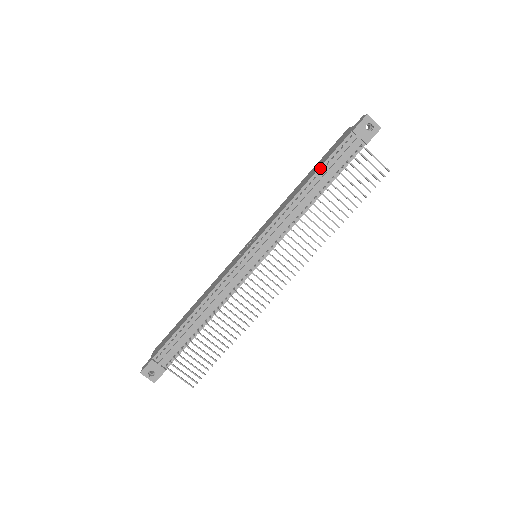
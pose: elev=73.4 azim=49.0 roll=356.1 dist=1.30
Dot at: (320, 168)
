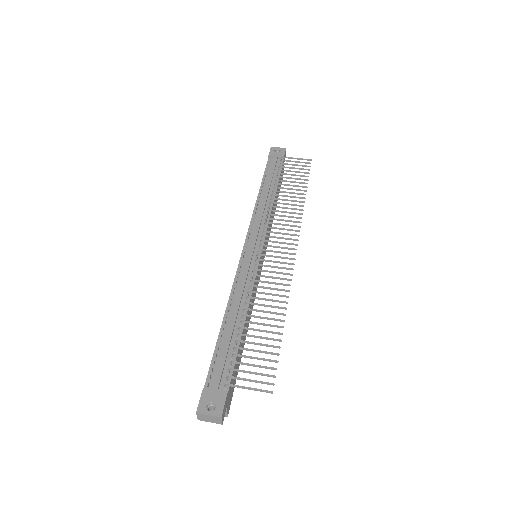
Dot at: (262, 180)
